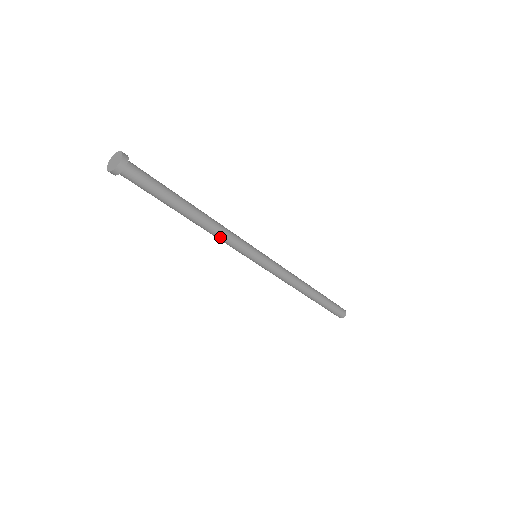
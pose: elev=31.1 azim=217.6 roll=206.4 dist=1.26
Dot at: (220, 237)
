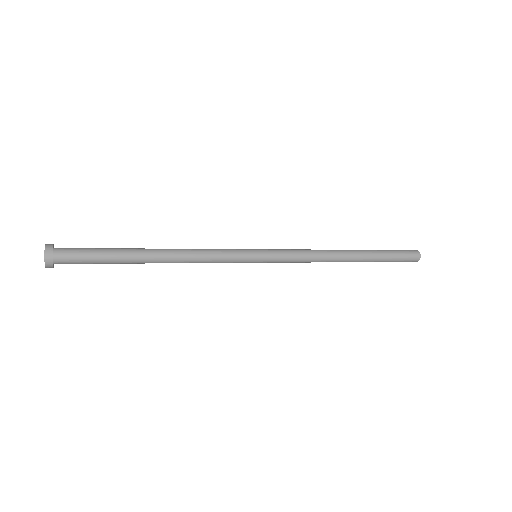
Dot at: (196, 262)
